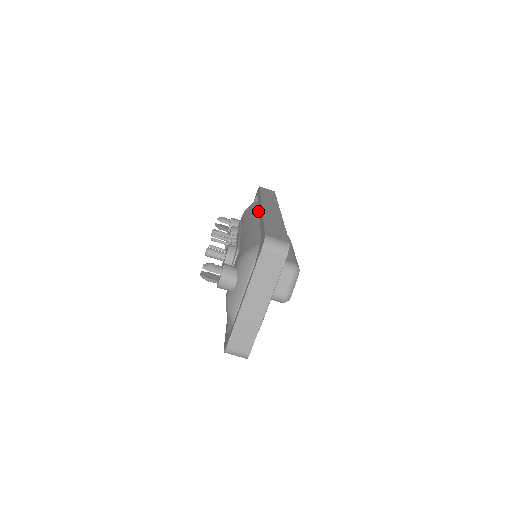
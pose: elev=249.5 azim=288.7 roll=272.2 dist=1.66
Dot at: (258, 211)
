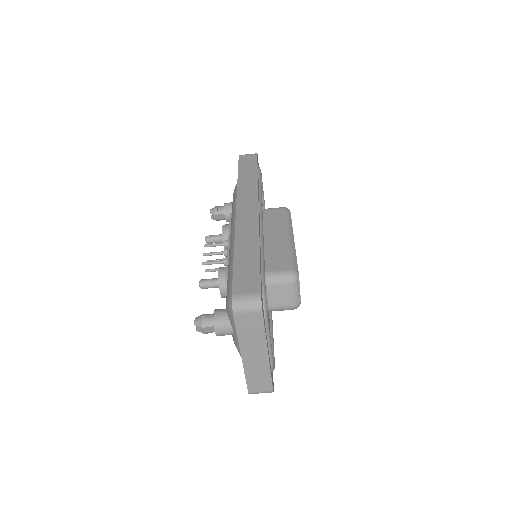
Dot at: occluded
